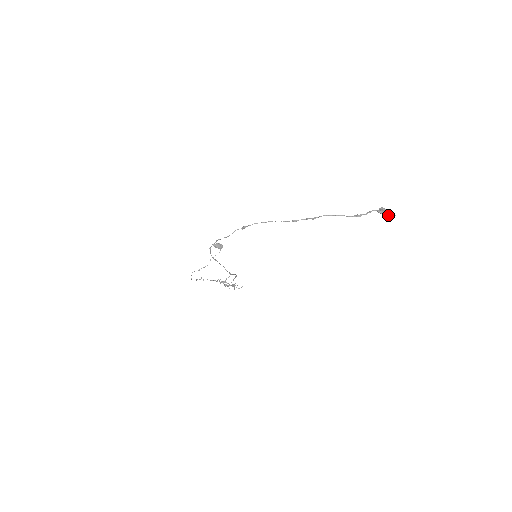
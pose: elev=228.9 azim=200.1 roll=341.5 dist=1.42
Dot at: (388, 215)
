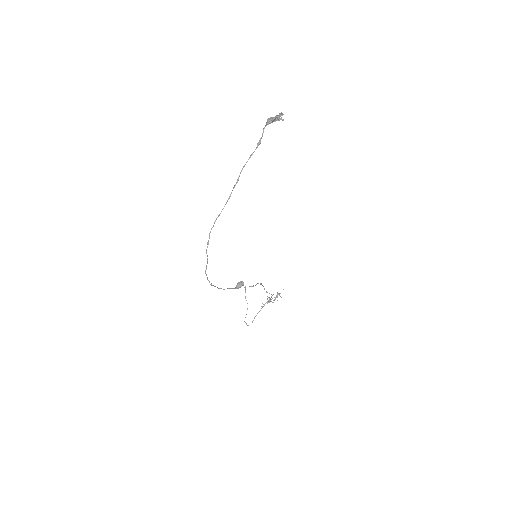
Dot at: (277, 118)
